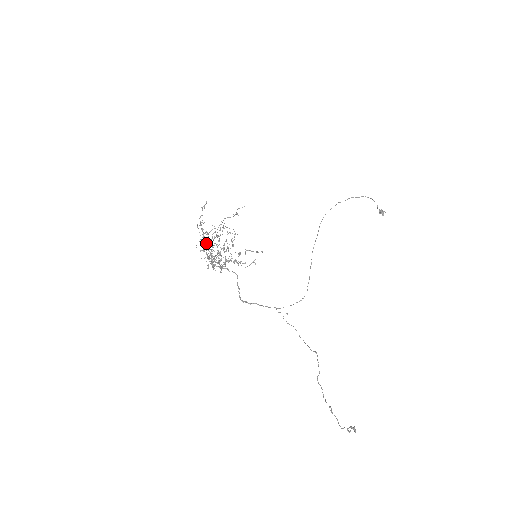
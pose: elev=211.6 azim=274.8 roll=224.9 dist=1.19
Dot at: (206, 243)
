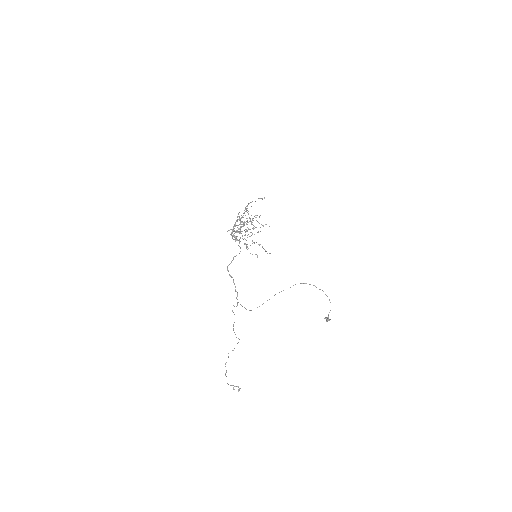
Dot at: occluded
